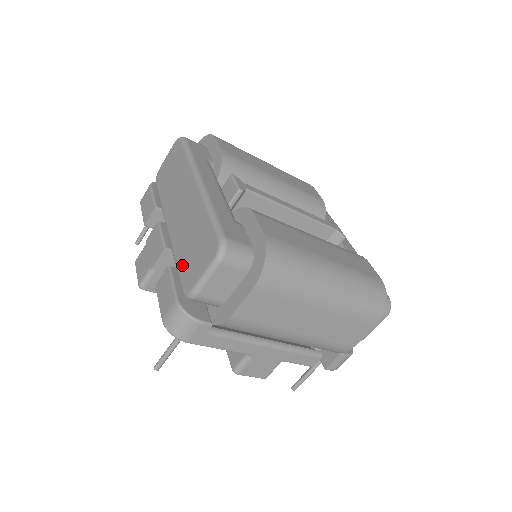
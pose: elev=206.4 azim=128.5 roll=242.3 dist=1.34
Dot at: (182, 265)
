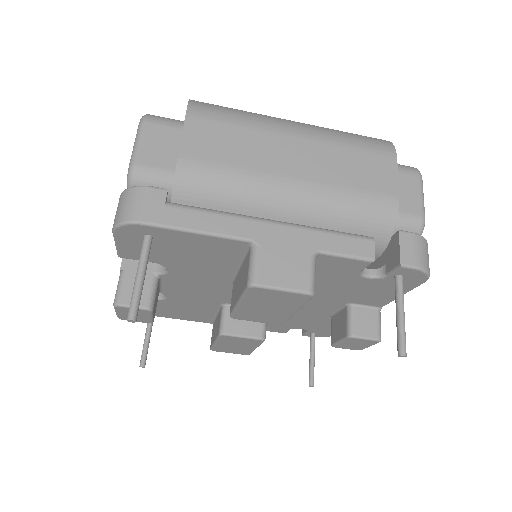
Dot at: occluded
